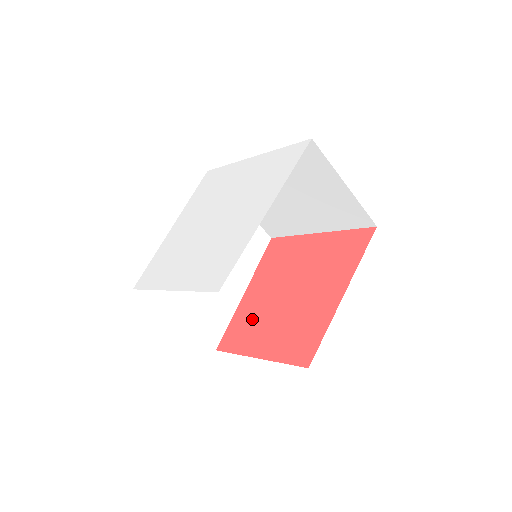
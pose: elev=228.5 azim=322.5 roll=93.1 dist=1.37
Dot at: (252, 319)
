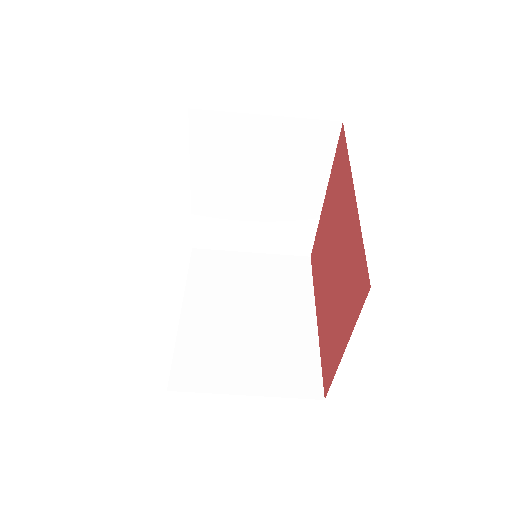
Dot at: (327, 329)
